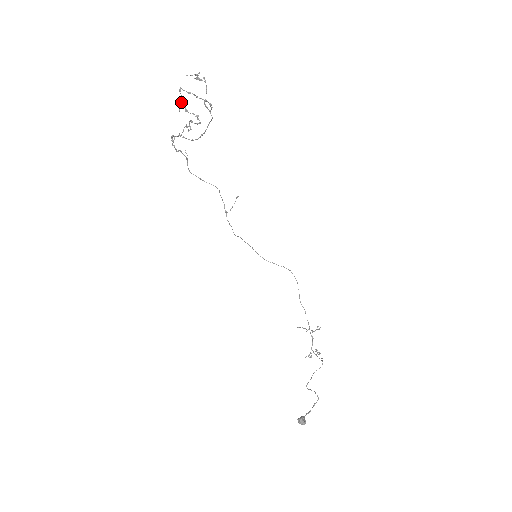
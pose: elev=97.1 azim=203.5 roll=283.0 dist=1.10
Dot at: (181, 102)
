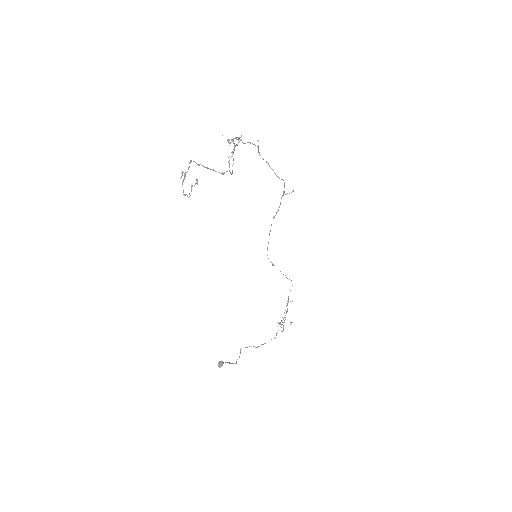
Dot at: (184, 174)
